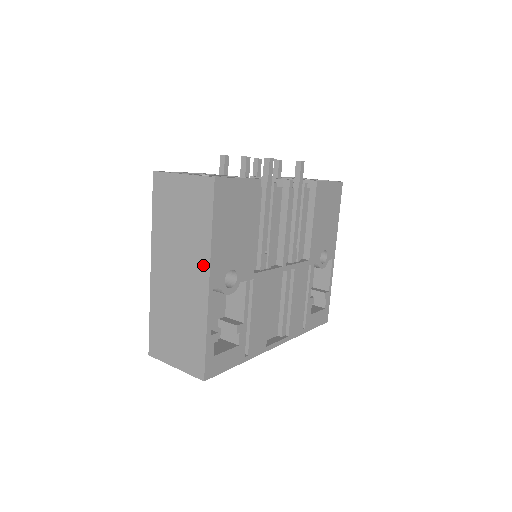
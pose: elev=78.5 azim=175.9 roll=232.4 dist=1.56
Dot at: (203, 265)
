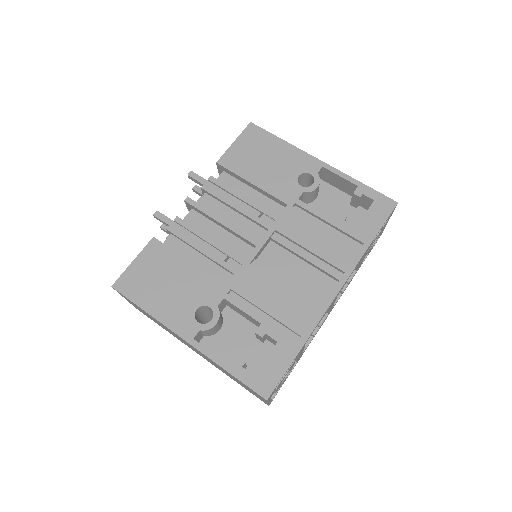
Dot at: occluded
